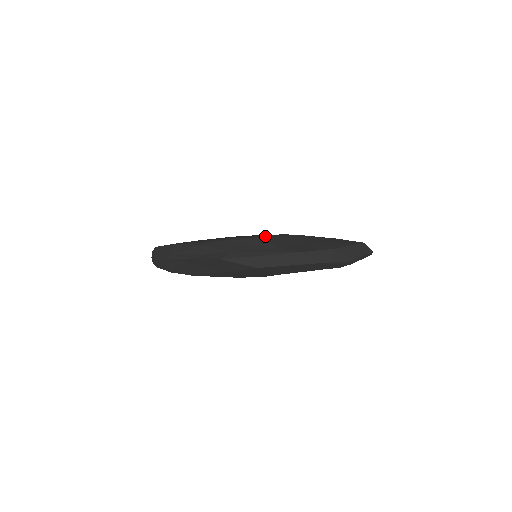
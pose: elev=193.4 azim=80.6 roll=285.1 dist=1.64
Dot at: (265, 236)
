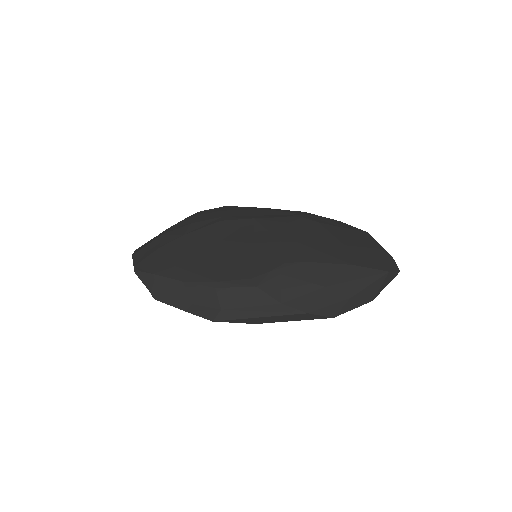
Dot at: (263, 278)
